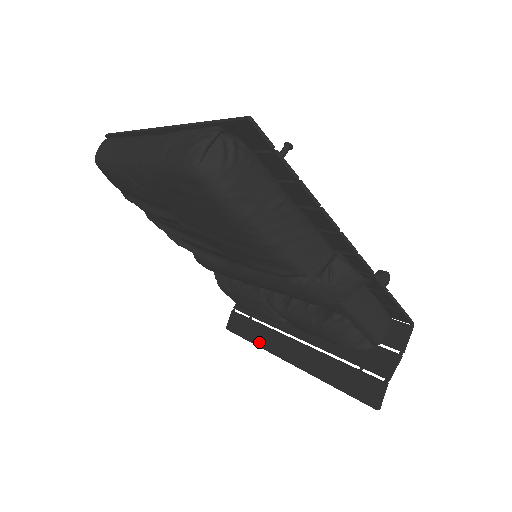
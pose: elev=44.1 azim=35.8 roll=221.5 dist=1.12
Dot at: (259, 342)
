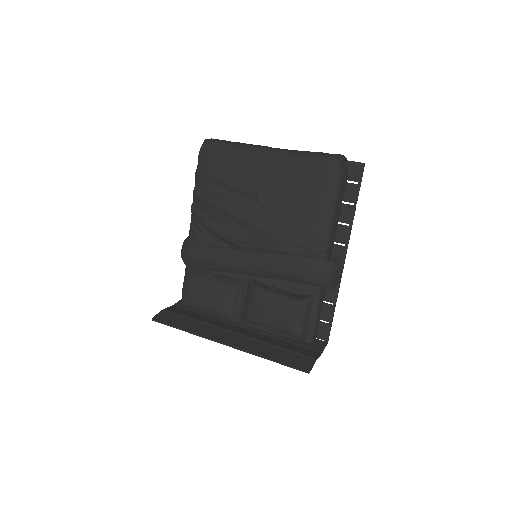
Dot at: (194, 330)
